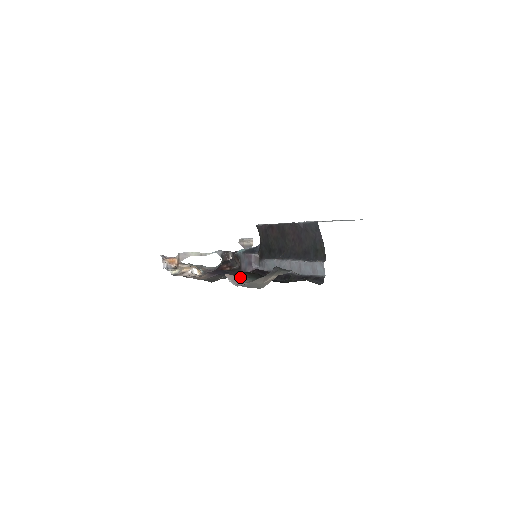
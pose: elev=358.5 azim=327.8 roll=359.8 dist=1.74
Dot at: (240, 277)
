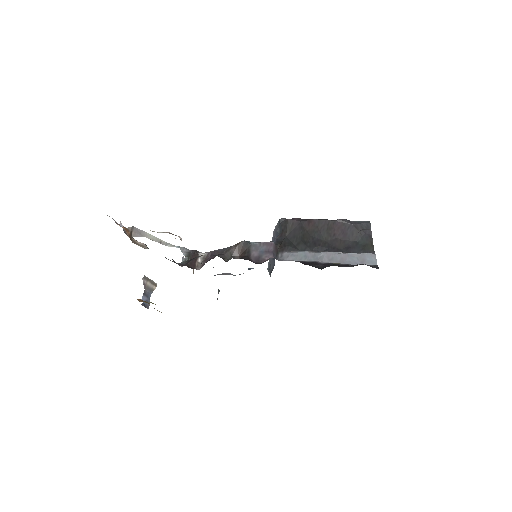
Dot at: occluded
